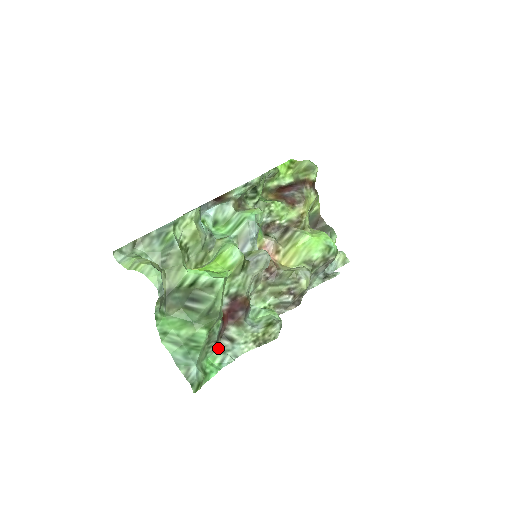
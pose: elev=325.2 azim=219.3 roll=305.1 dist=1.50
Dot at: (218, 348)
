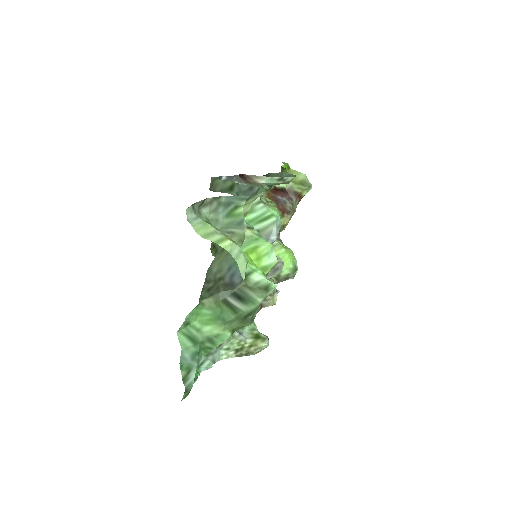
Dot at: occluded
